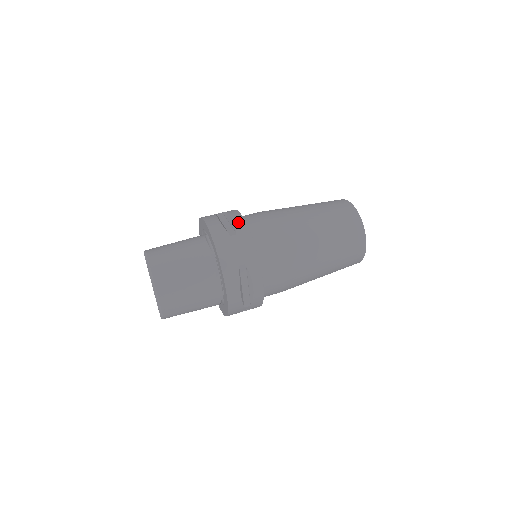
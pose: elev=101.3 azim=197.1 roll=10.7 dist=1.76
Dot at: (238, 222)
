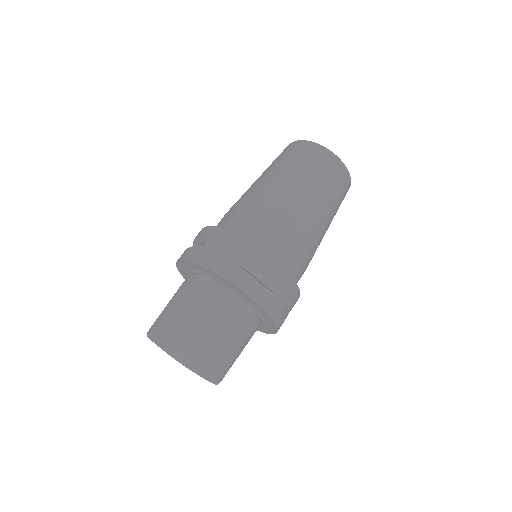
Dot at: (203, 232)
